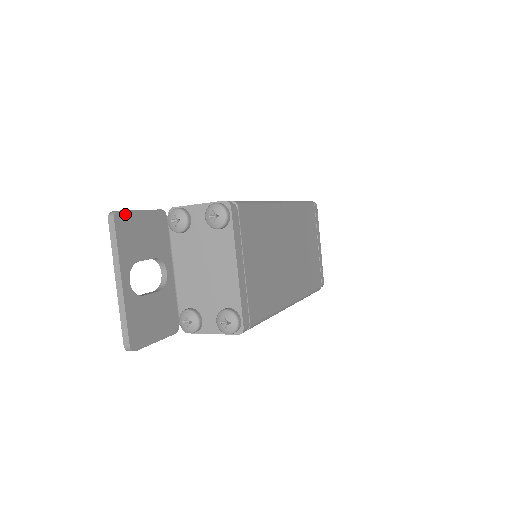
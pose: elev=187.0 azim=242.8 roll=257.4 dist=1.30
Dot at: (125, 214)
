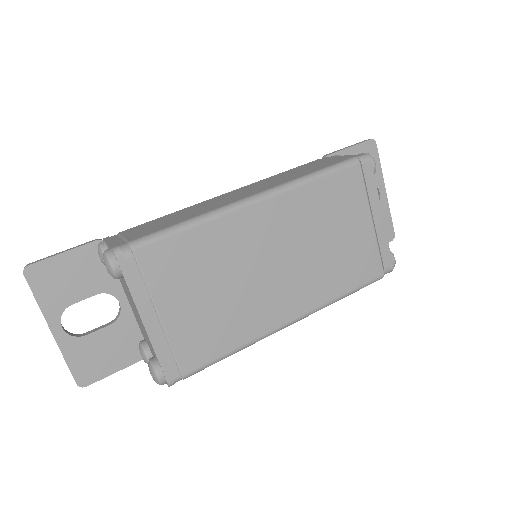
Dot at: (39, 265)
